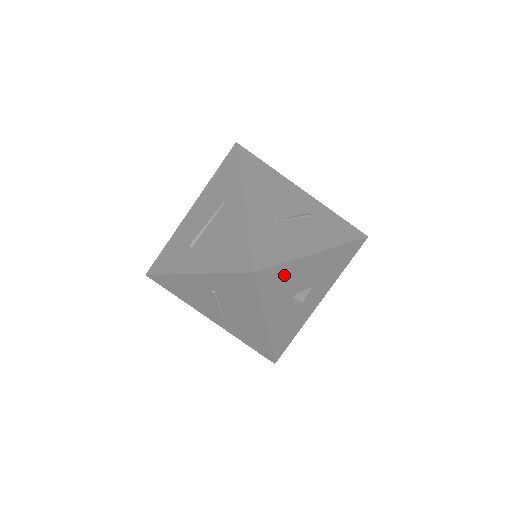
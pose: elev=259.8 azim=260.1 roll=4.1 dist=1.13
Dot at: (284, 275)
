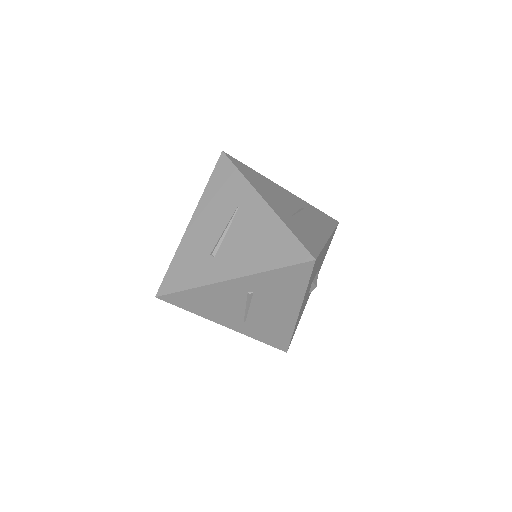
Dot at: (318, 261)
